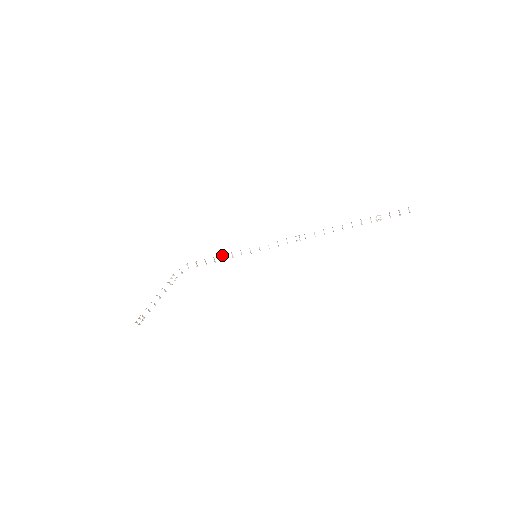
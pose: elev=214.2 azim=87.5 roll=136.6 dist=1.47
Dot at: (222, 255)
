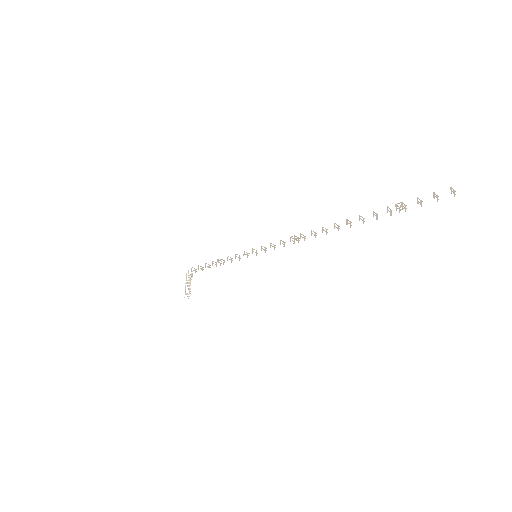
Dot at: occluded
